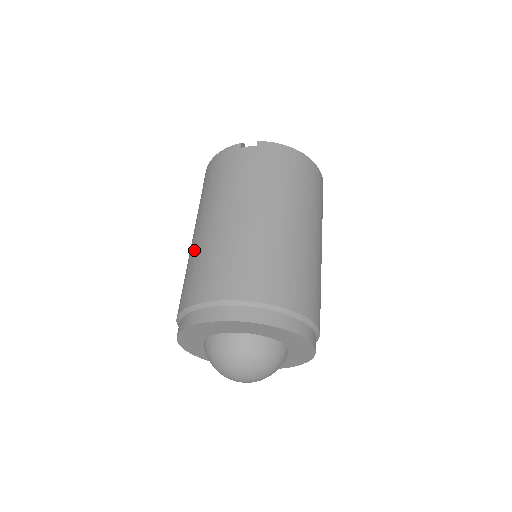
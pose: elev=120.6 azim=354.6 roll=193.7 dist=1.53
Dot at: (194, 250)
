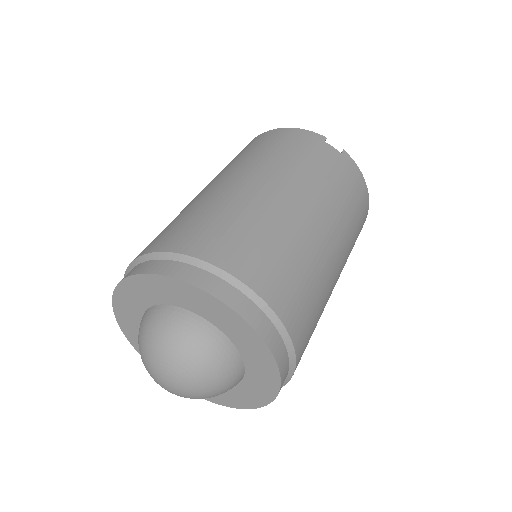
Dot at: (216, 197)
